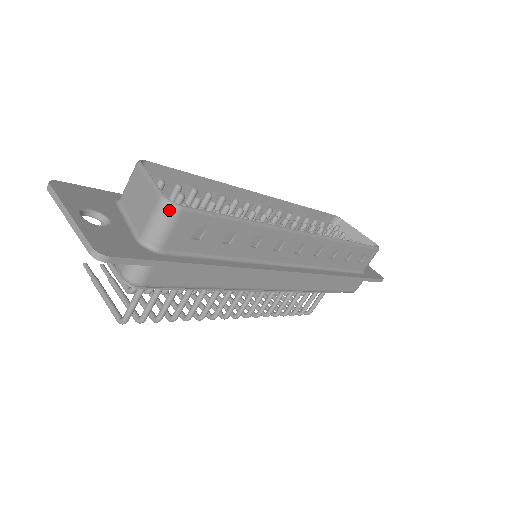
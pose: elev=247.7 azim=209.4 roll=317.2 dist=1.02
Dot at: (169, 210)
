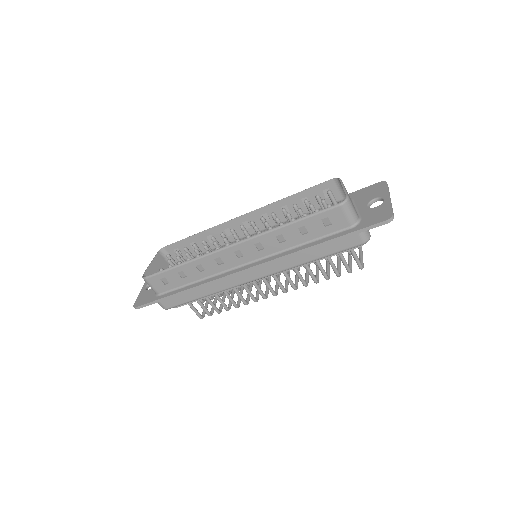
Dot at: (144, 280)
